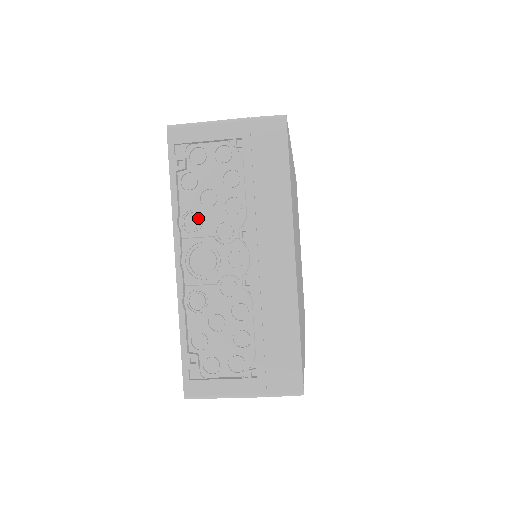
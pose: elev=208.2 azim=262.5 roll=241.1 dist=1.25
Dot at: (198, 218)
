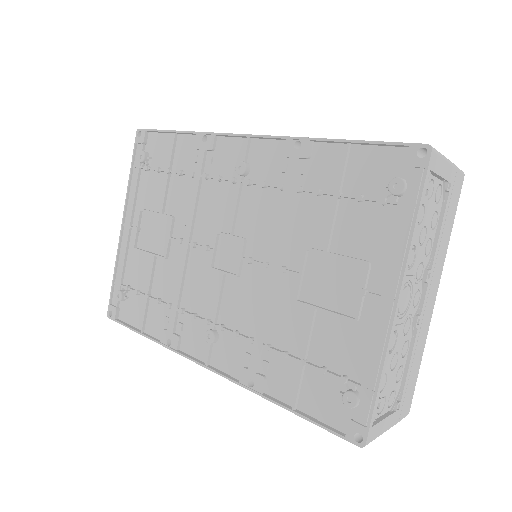
Dot at: (414, 254)
